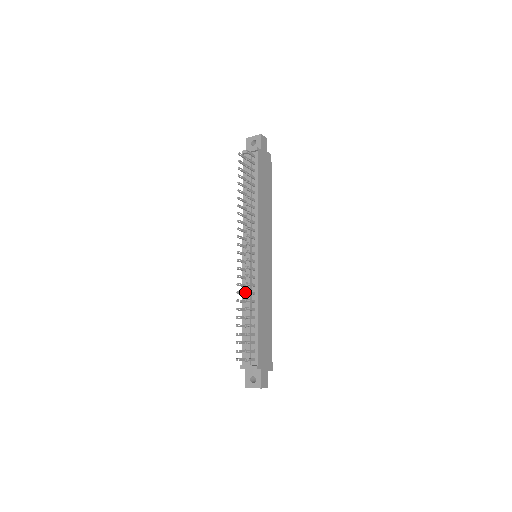
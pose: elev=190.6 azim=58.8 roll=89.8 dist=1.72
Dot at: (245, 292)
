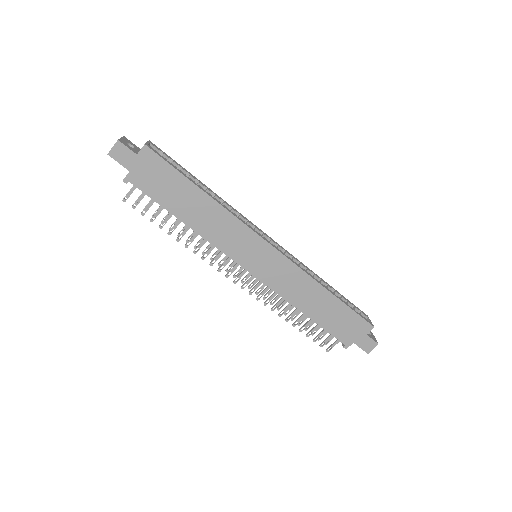
Dot at: occluded
